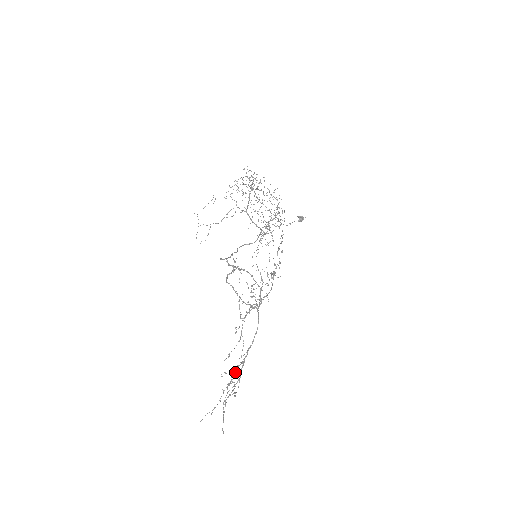
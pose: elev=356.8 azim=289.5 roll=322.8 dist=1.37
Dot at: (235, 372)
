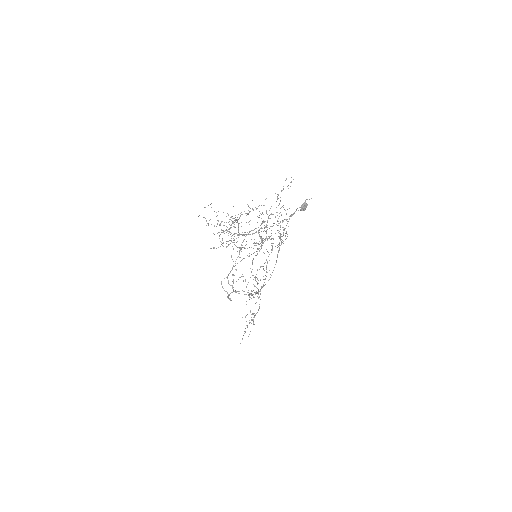
Dot at: (247, 327)
